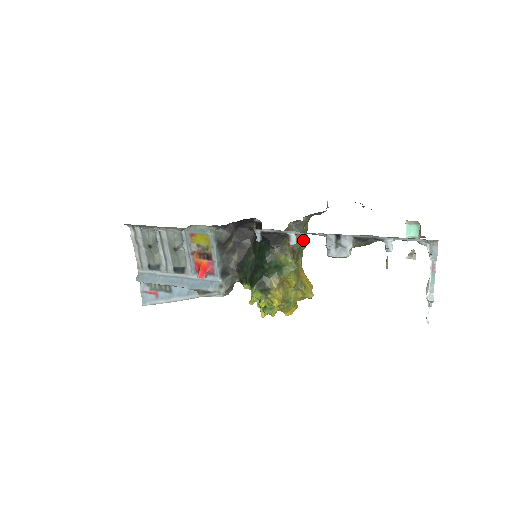
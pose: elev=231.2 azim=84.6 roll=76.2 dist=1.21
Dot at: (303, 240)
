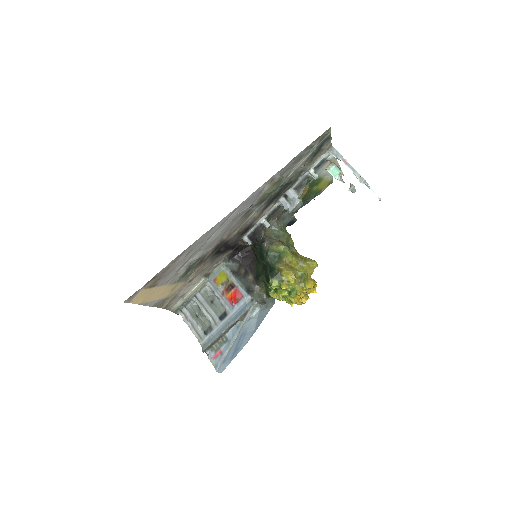
Dot at: (283, 233)
